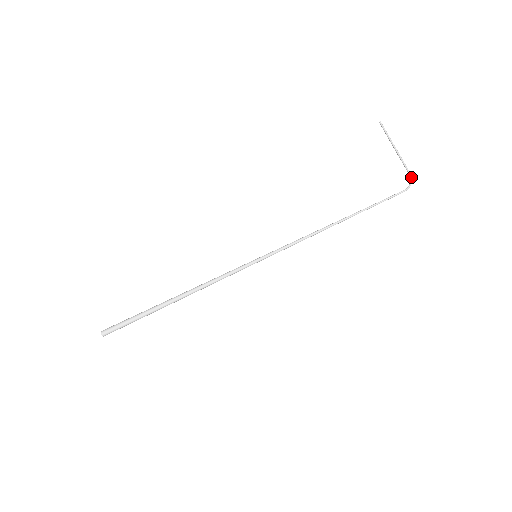
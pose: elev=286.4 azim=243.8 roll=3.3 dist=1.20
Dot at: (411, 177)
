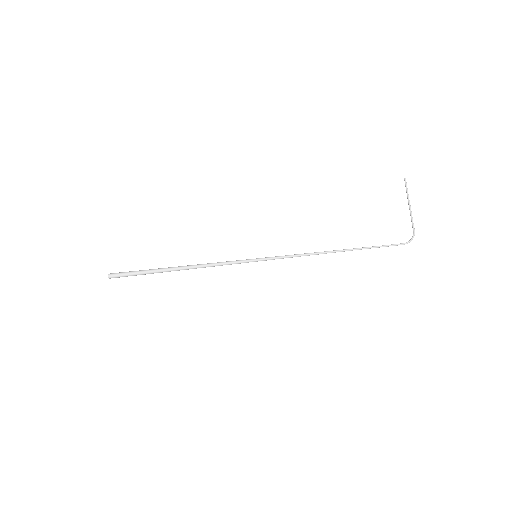
Dot at: (414, 234)
